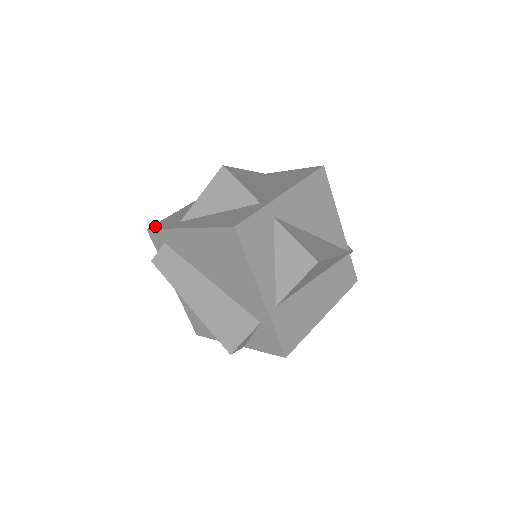
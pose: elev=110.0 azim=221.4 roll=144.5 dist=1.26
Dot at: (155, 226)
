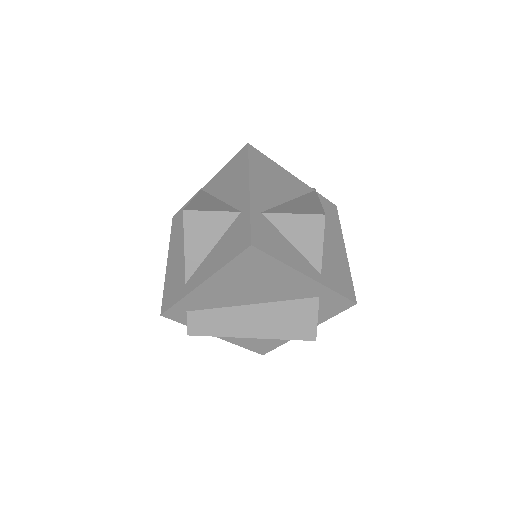
Dot at: (165, 307)
